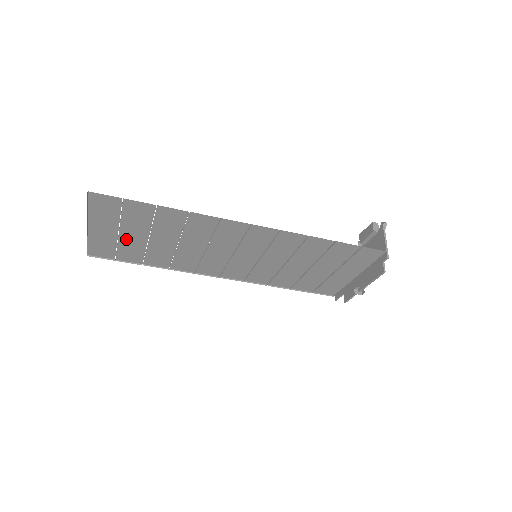
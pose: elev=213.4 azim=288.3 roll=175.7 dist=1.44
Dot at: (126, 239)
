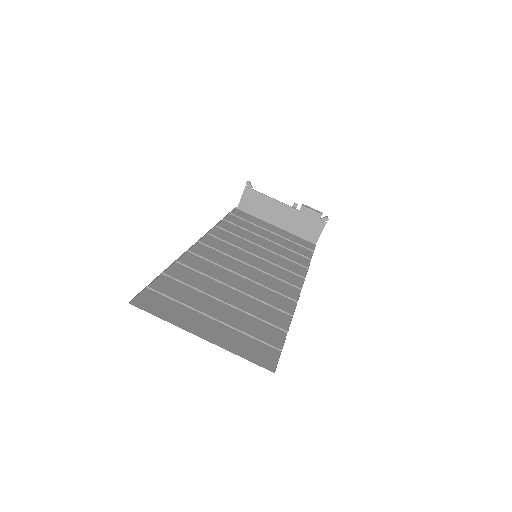
Dot at: (205, 307)
